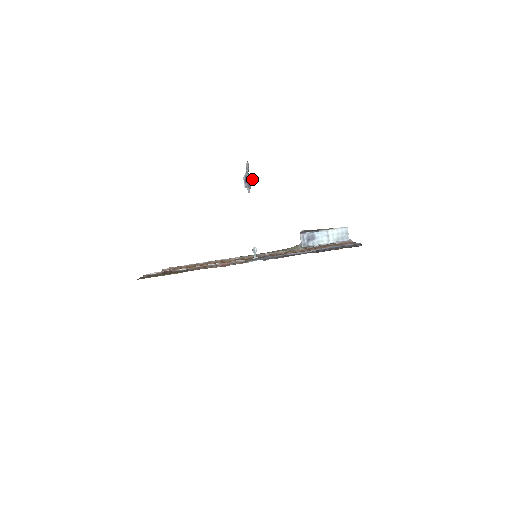
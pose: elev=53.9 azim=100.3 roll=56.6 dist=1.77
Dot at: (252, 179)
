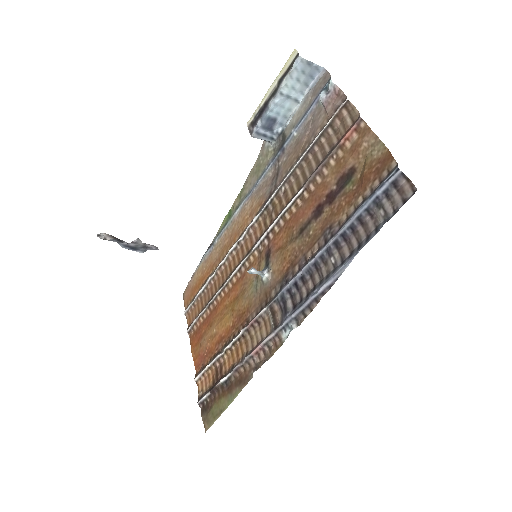
Dot at: (136, 240)
